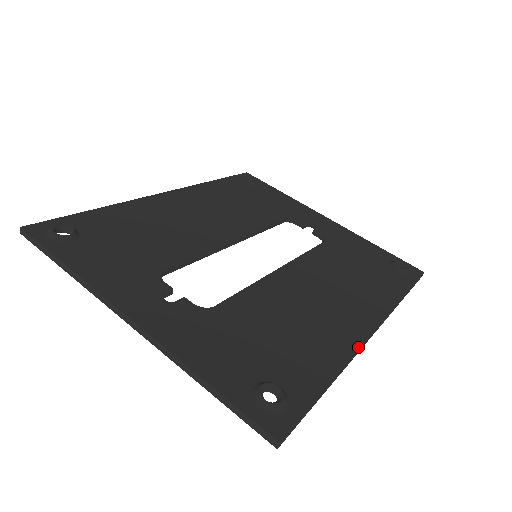
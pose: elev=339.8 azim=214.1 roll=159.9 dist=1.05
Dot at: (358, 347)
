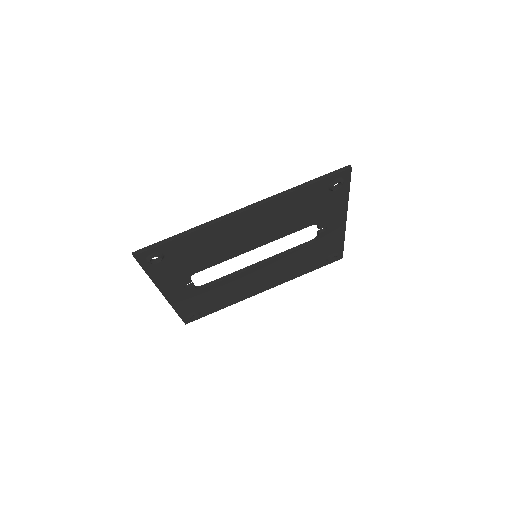
Dot at: occluded
